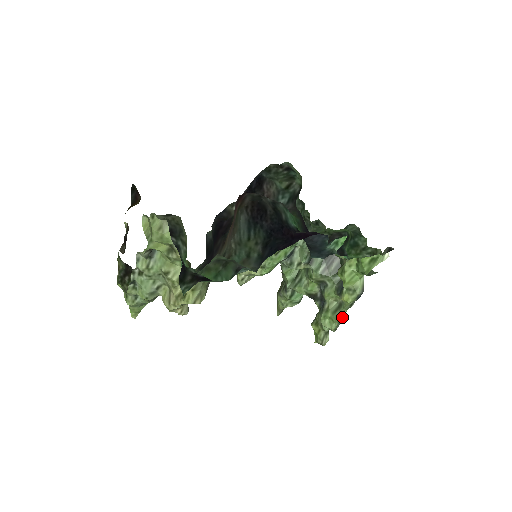
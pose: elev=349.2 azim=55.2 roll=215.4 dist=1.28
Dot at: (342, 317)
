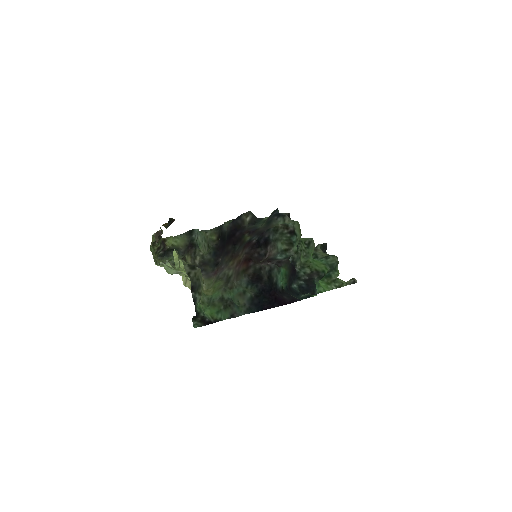
Dot at: occluded
